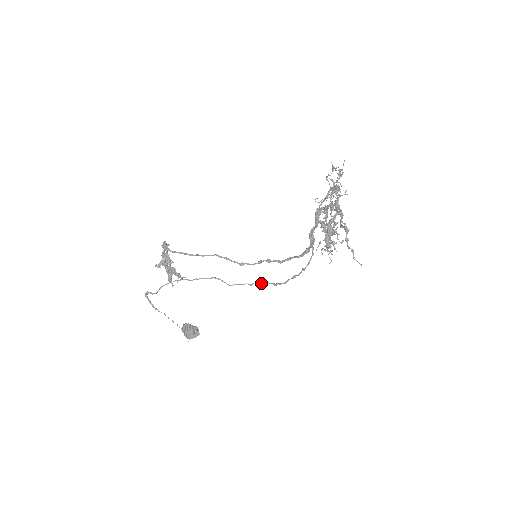
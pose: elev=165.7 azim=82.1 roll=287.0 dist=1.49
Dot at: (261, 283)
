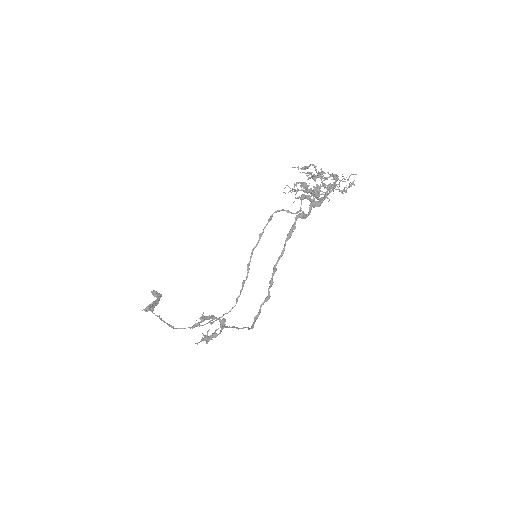
Dot at: (243, 283)
